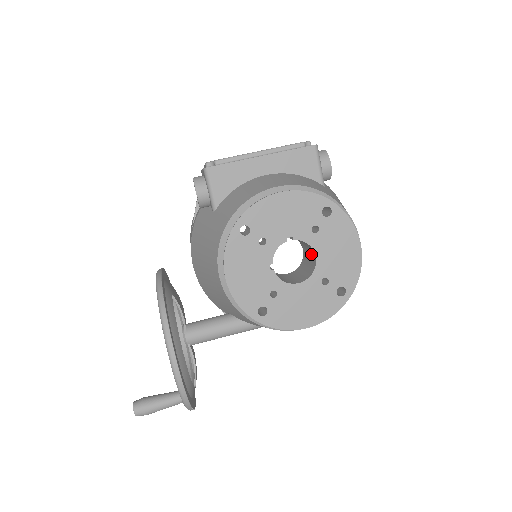
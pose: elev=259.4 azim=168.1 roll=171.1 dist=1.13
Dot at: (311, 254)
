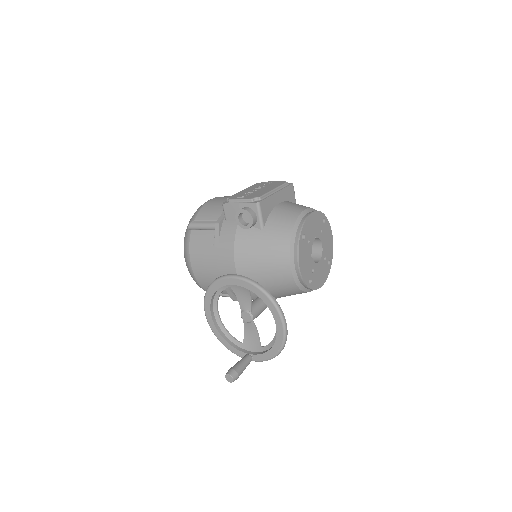
Dot at: (315, 245)
